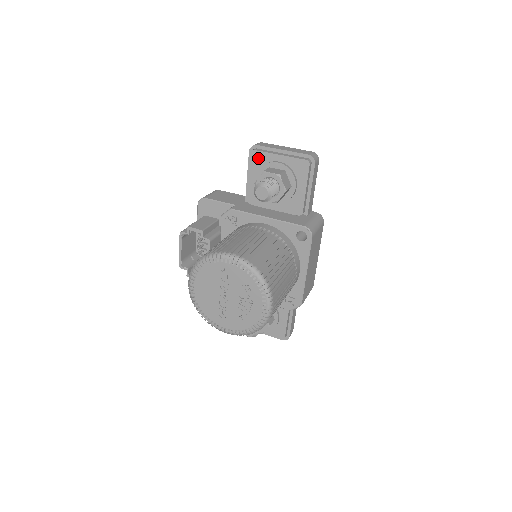
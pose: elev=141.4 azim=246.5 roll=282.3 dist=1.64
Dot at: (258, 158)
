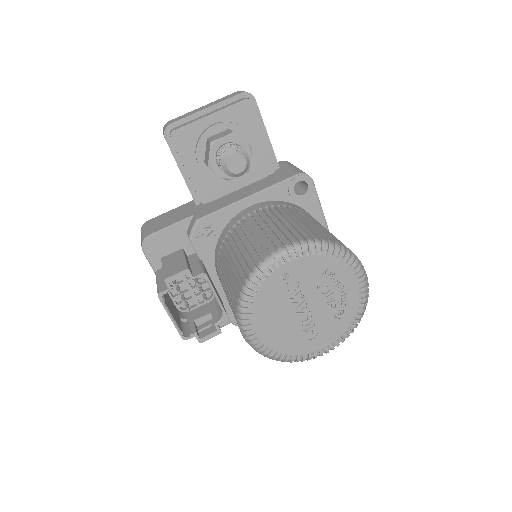
Dot at: (184, 138)
